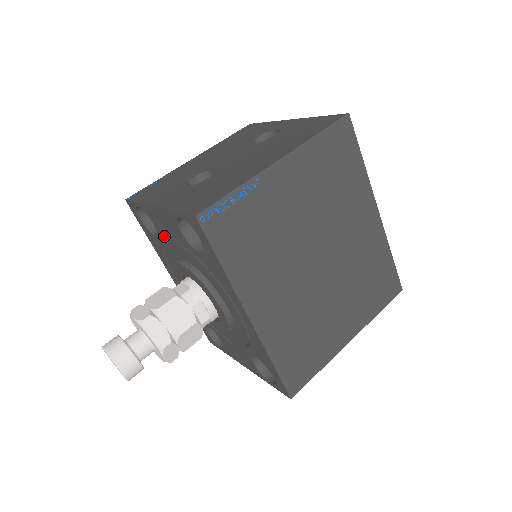
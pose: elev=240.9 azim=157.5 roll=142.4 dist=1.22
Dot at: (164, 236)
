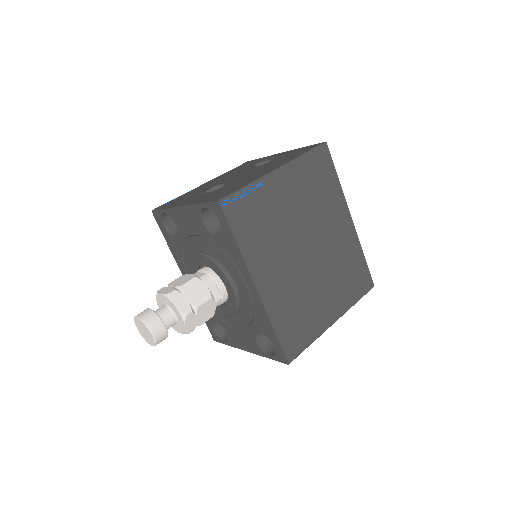
Dot at: (185, 234)
